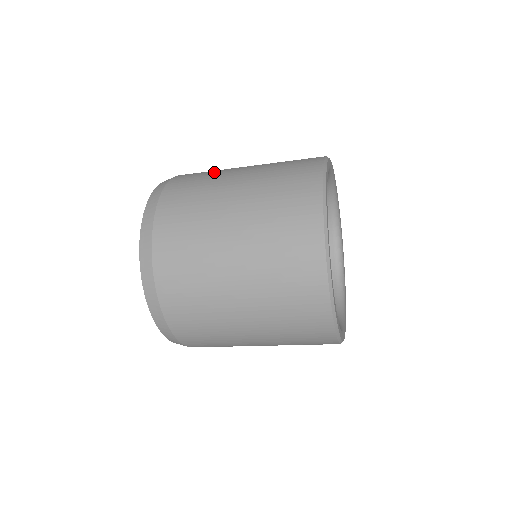
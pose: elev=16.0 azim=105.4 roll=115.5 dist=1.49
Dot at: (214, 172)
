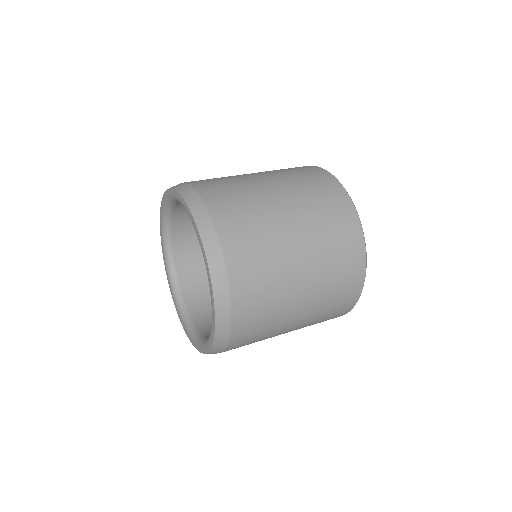
Dot at: (230, 178)
